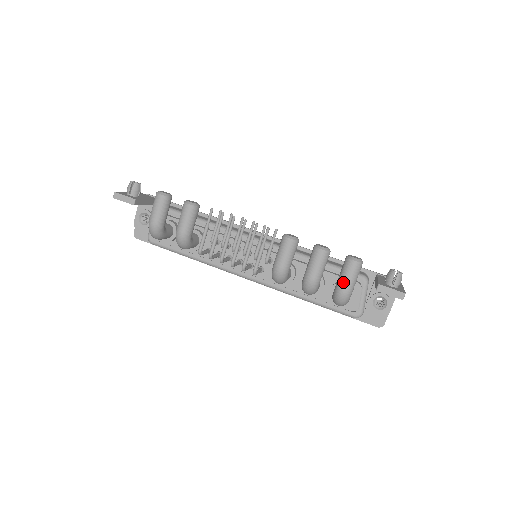
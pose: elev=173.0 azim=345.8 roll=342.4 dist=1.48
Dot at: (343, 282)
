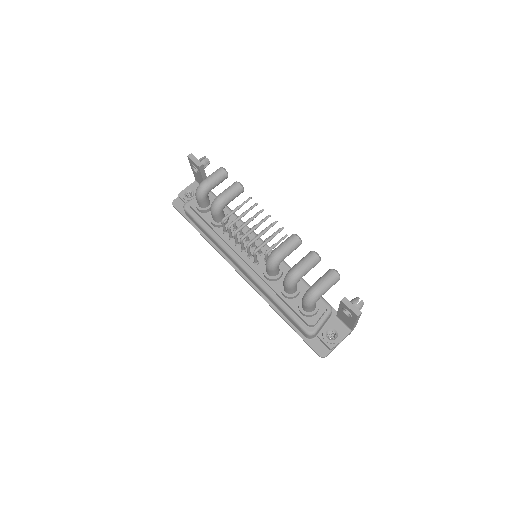
Dot at: (320, 282)
